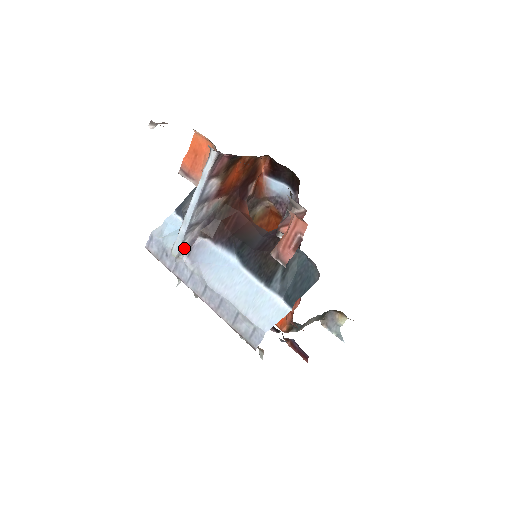
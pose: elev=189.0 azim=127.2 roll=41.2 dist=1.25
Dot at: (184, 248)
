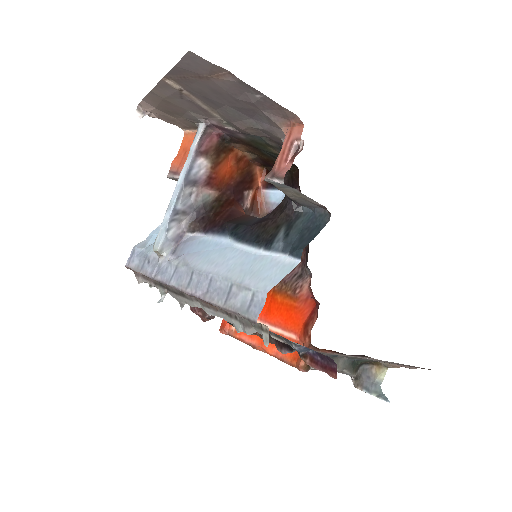
Dot at: (168, 242)
